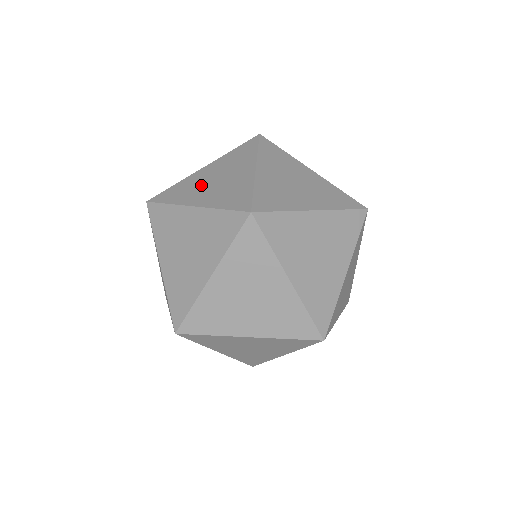
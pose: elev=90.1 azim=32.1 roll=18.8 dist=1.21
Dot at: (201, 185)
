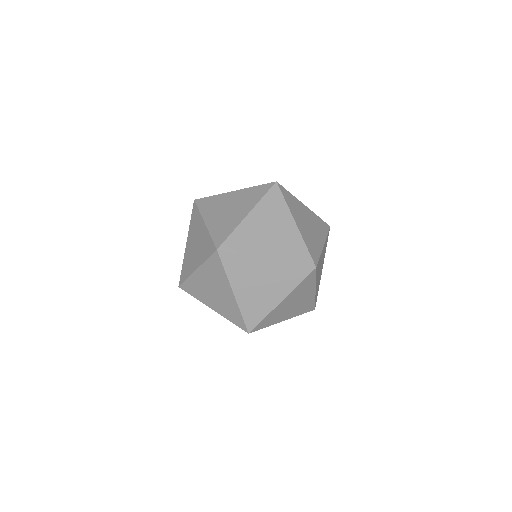
Dot at: (191, 255)
